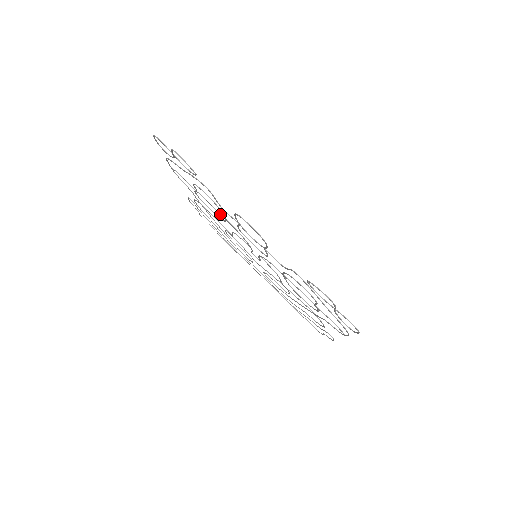
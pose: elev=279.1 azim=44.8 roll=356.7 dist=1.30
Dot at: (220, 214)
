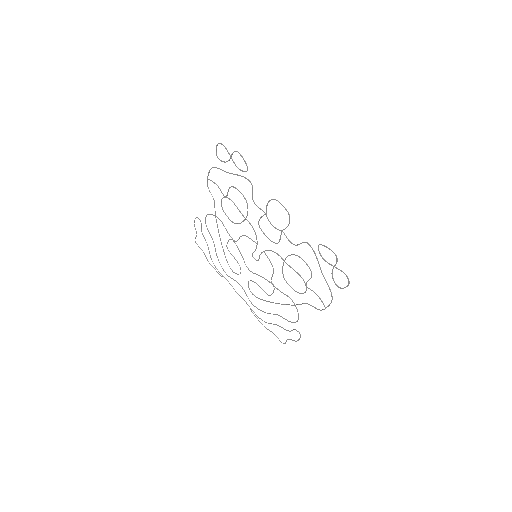
Dot at: (242, 214)
